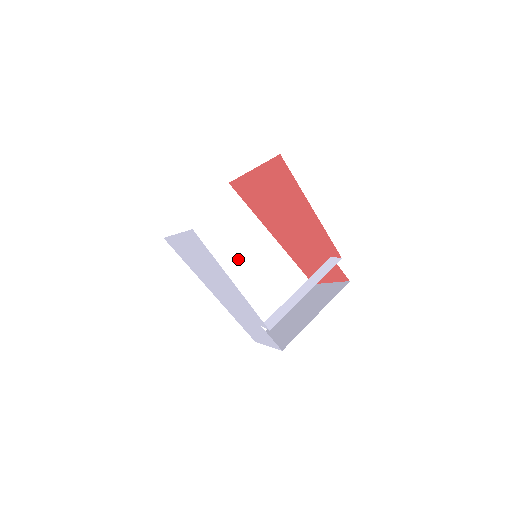
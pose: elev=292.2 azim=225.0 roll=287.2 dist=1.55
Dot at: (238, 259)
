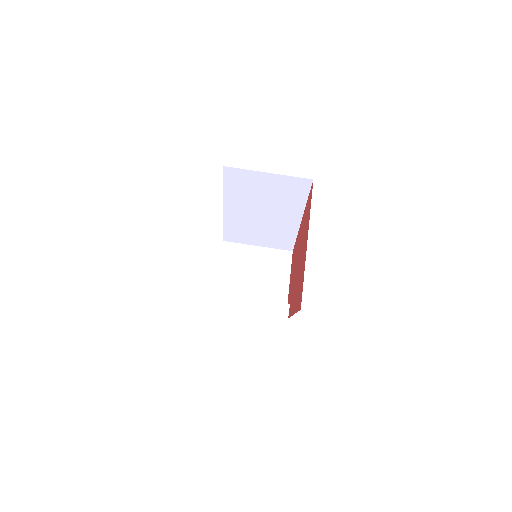
Dot at: (262, 211)
